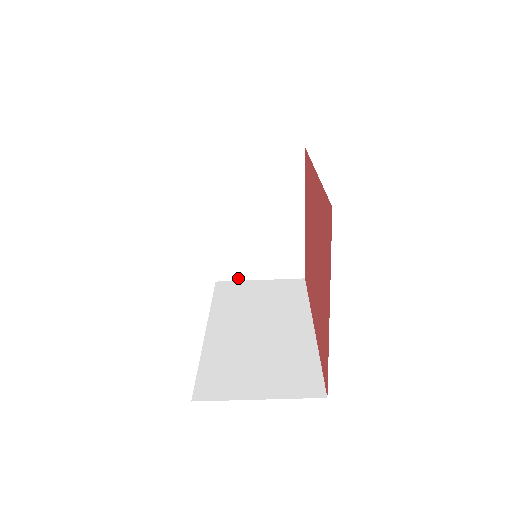
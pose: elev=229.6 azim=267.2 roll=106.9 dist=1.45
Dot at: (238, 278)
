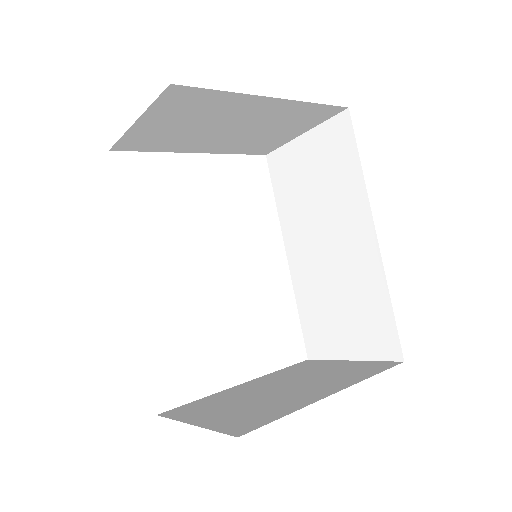
Dot at: (281, 144)
